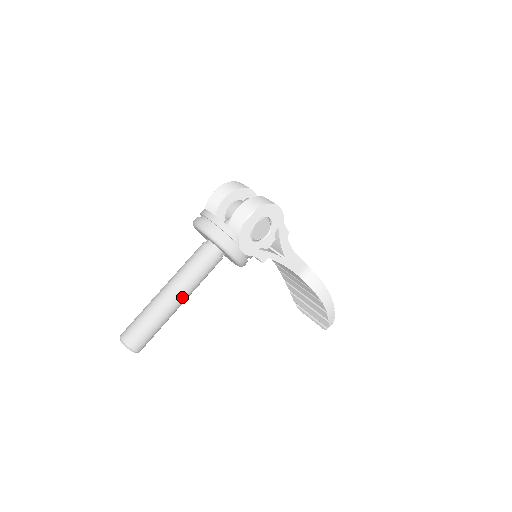
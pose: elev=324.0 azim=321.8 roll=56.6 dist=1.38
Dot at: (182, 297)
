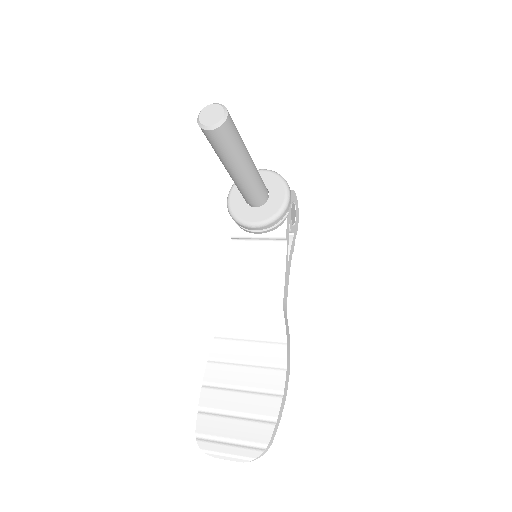
Dot at: (252, 163)
